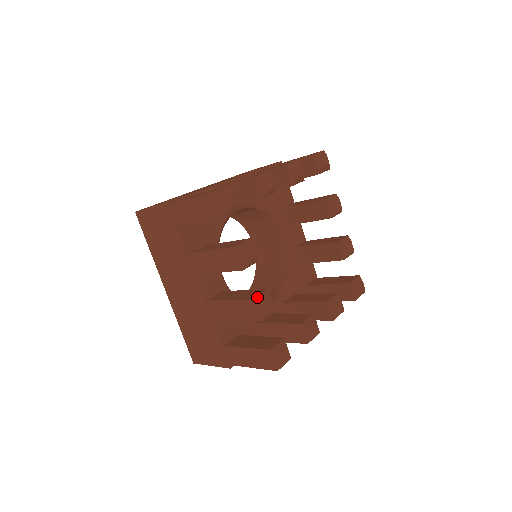
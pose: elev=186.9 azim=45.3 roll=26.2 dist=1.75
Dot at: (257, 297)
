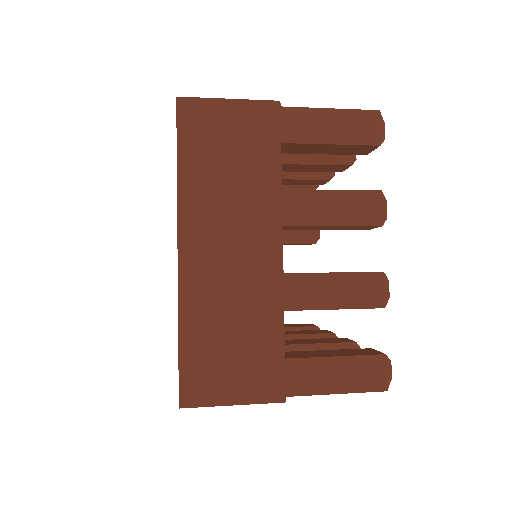
Dot at: (381, 272)
